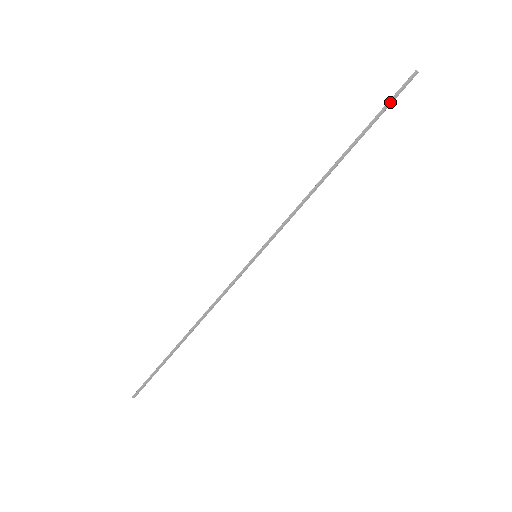
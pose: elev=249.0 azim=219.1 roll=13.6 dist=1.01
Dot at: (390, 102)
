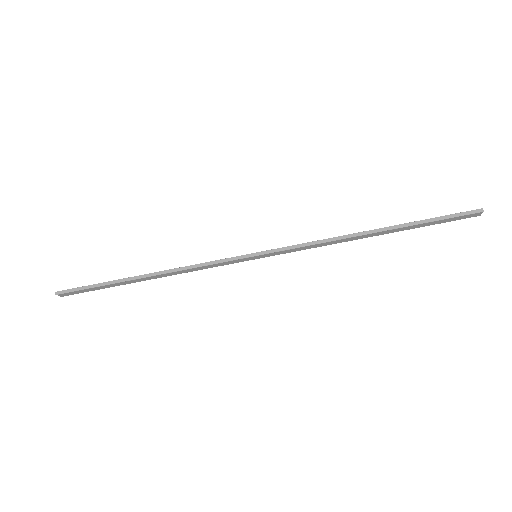
Dot at: (447, 217)
